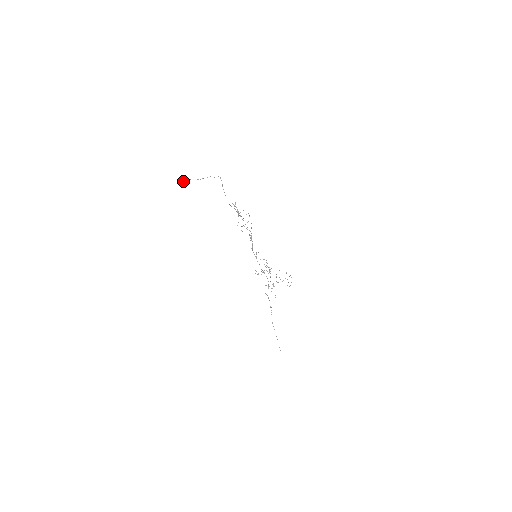
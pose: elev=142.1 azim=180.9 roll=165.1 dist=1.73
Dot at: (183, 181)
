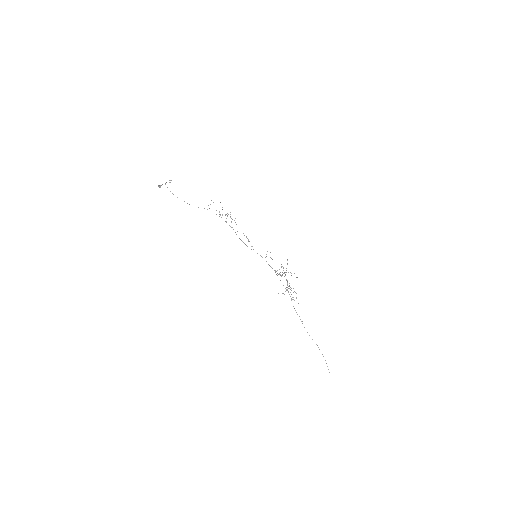
Dot at: (159, 187)
